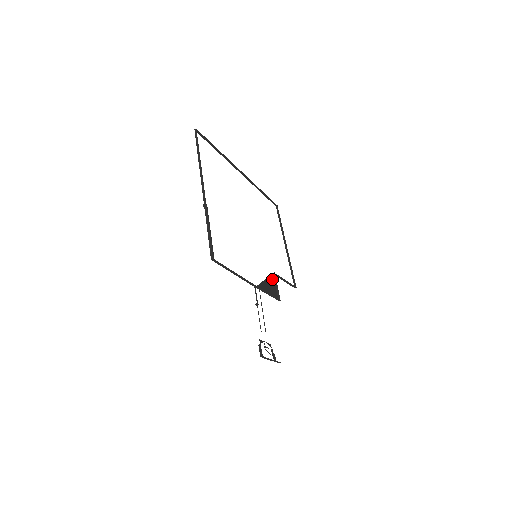
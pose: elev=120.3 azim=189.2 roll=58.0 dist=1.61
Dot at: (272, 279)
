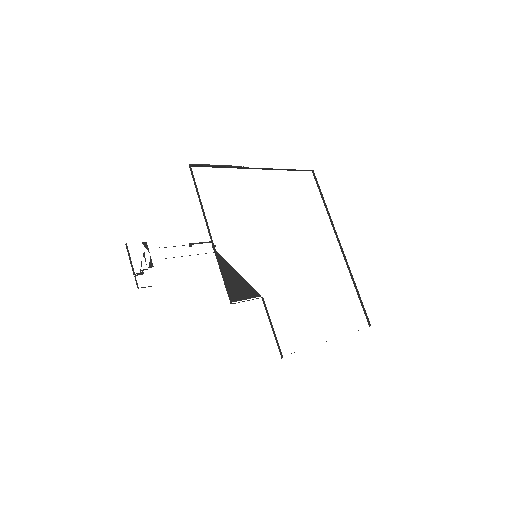
Dot at: (252, 293)
